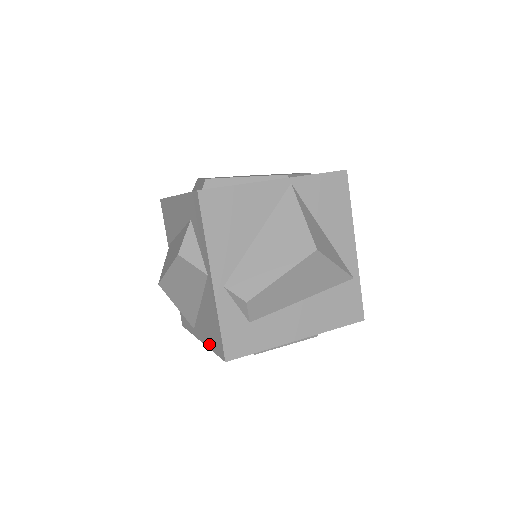
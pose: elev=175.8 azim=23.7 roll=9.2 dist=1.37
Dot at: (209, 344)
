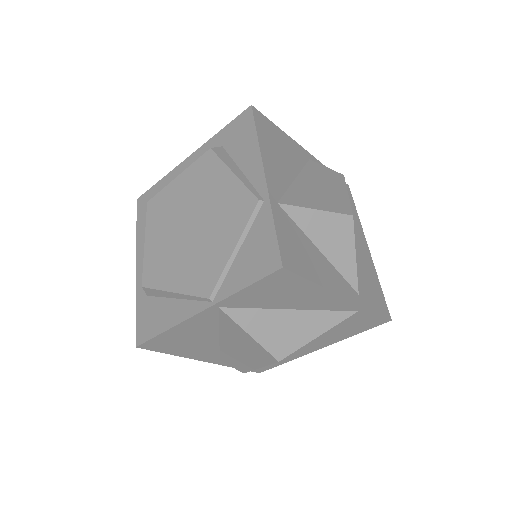
Dot at: occluded
